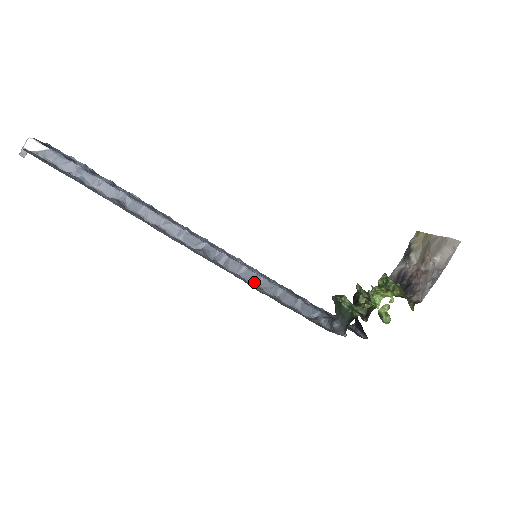
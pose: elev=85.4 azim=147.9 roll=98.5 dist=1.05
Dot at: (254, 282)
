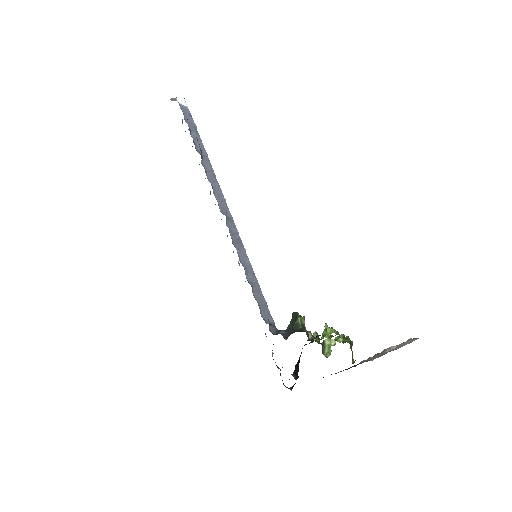
Dot at: (243, 263)
